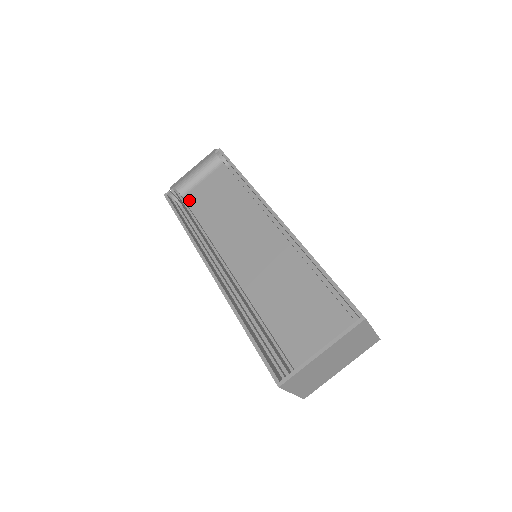
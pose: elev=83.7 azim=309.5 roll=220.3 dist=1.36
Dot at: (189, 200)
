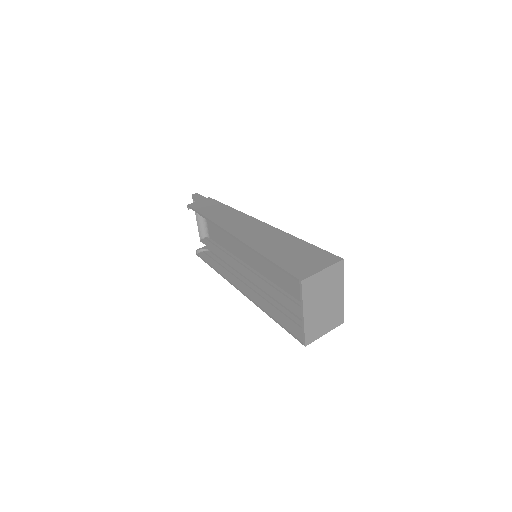
Dot at: (213, 238)
